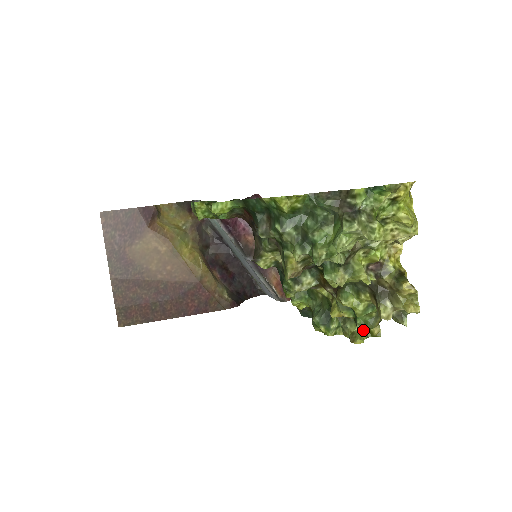
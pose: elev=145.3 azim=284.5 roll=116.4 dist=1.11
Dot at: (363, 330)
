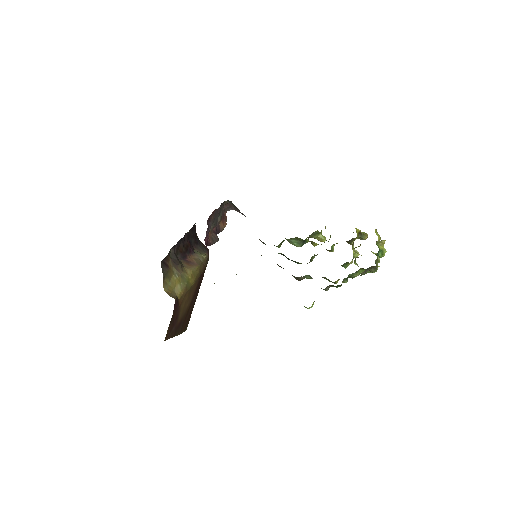
Dot at: occluded
